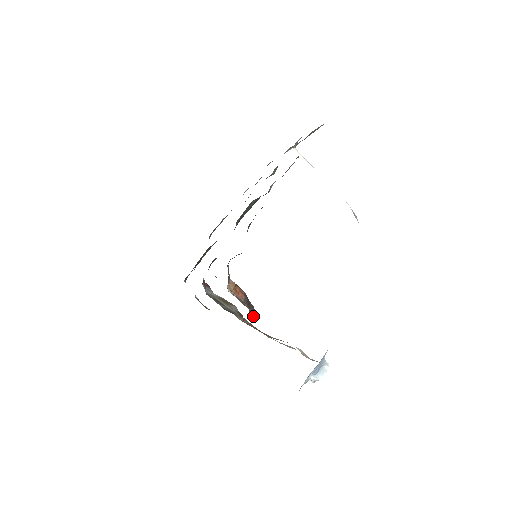
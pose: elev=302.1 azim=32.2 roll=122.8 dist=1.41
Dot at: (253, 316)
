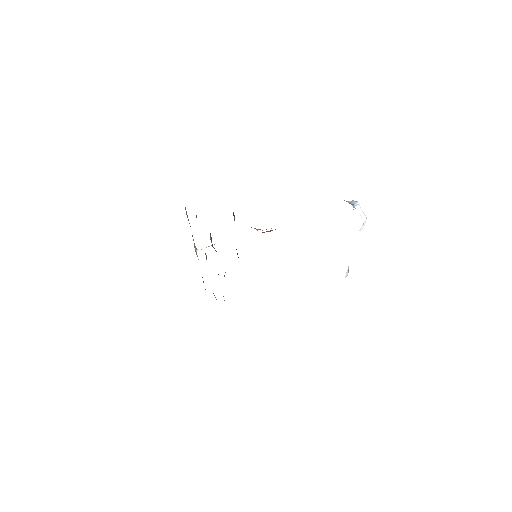
Dot at: occluded
